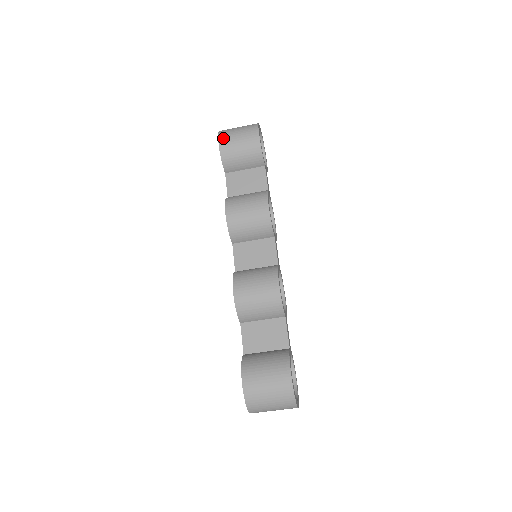
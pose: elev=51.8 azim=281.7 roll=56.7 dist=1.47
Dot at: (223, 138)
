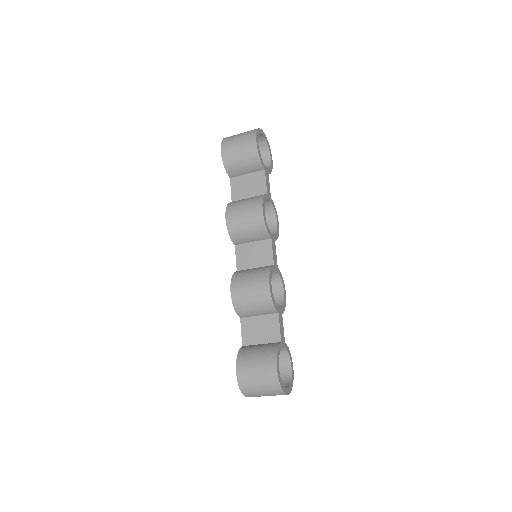
Dot at: (225, 146)
